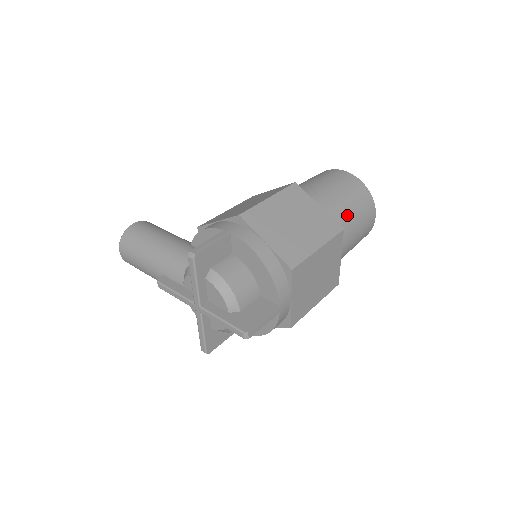
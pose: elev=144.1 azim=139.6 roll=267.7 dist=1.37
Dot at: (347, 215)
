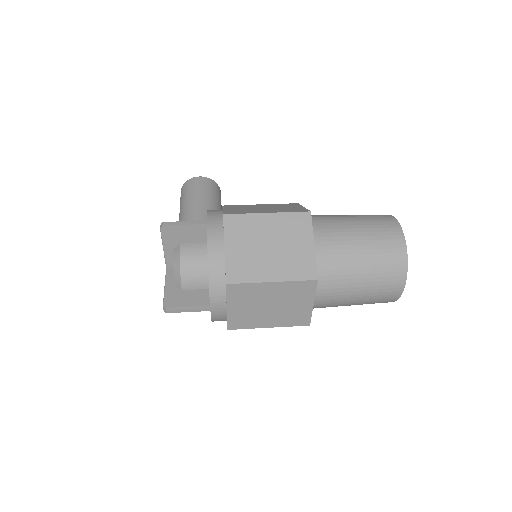
Dot at: (352, 269)
